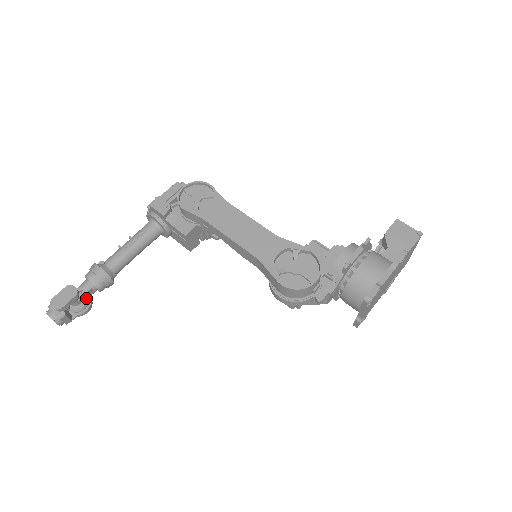
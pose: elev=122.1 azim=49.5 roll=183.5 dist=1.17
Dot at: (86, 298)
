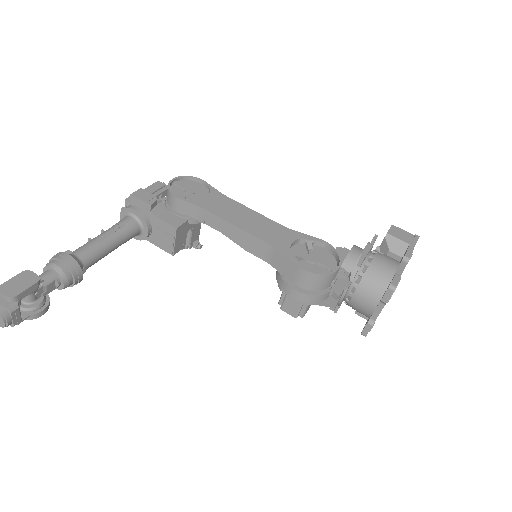
Dot at: (44, 294)
